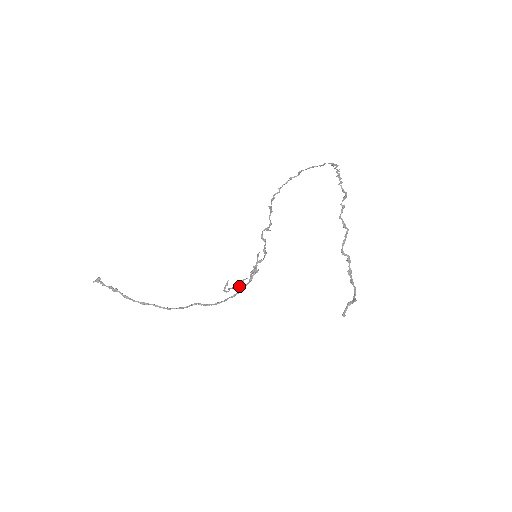
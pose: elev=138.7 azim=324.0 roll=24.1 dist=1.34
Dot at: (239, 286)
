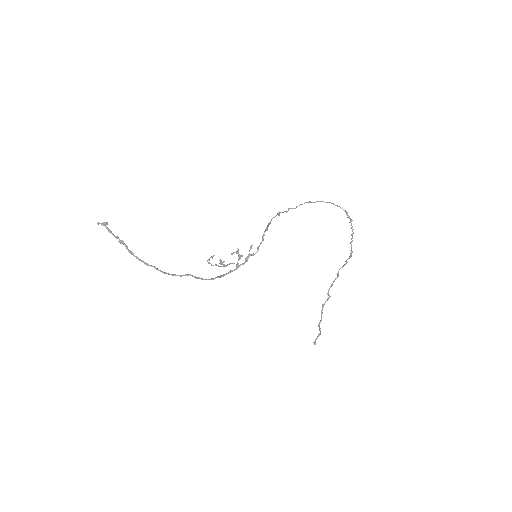
Dot at: (222, 263)
